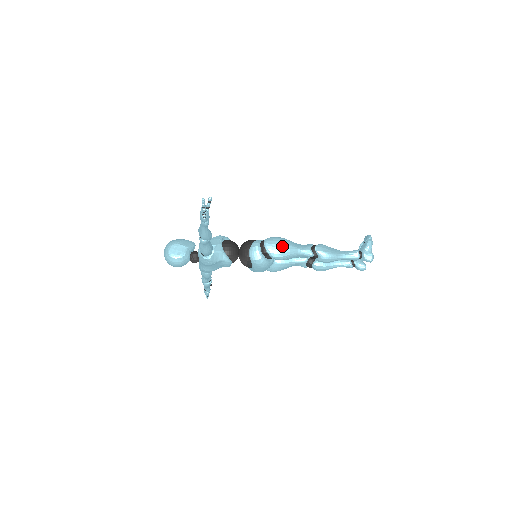
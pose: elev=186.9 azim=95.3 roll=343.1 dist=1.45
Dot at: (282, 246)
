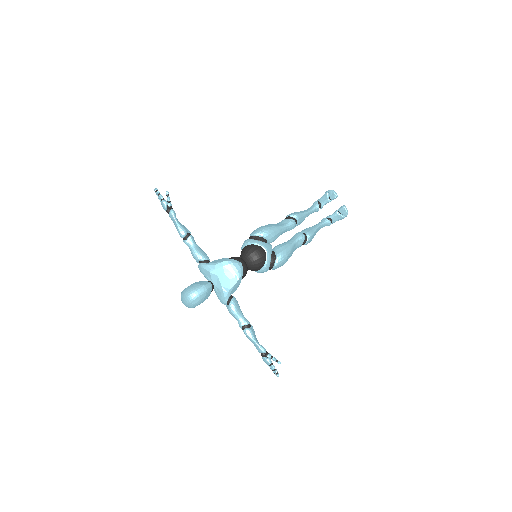
Dot at: occluded
